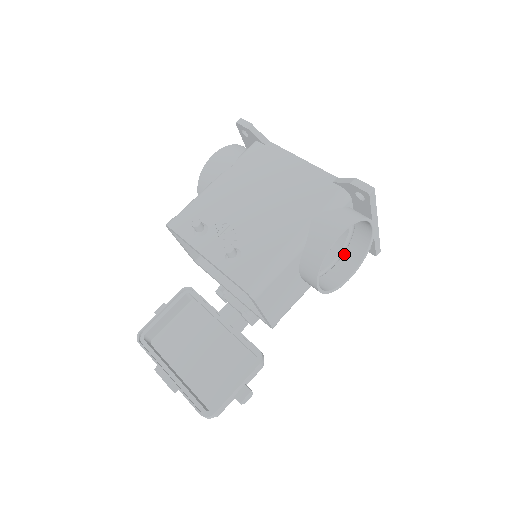
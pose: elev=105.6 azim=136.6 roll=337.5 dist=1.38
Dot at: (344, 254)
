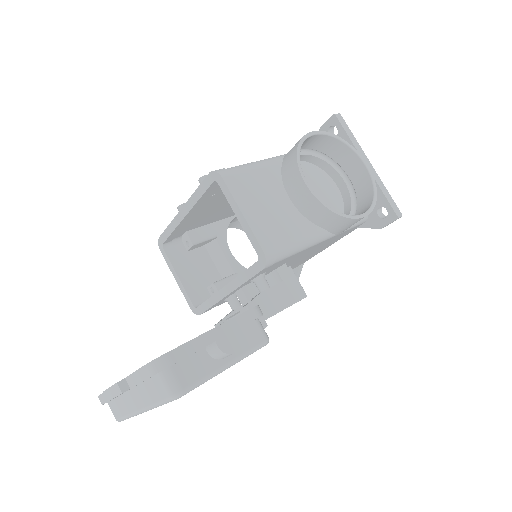
Dot at: occluded
